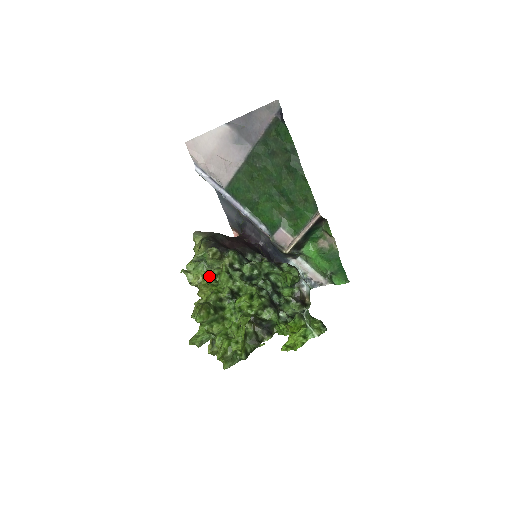
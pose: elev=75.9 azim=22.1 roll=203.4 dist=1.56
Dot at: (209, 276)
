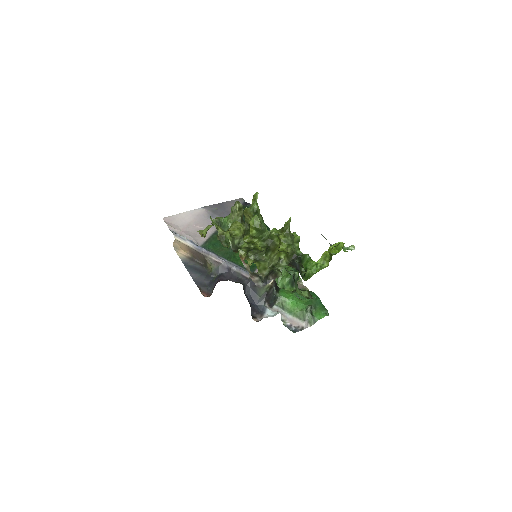
Dot at: occluded
